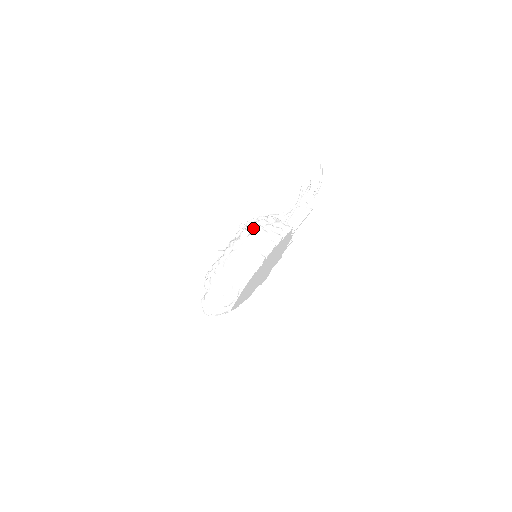
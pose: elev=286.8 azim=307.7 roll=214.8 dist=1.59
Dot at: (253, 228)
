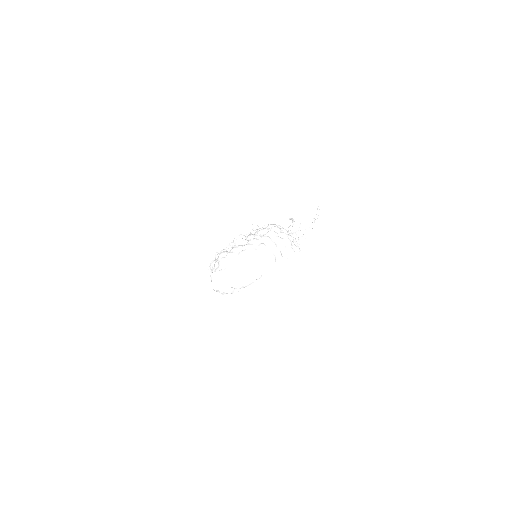
Dot at: (281, 233)
